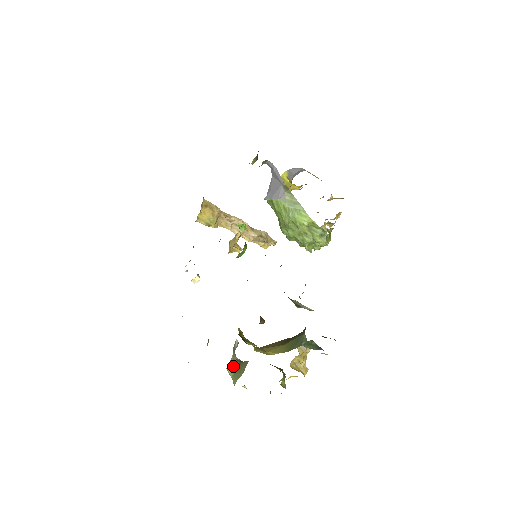
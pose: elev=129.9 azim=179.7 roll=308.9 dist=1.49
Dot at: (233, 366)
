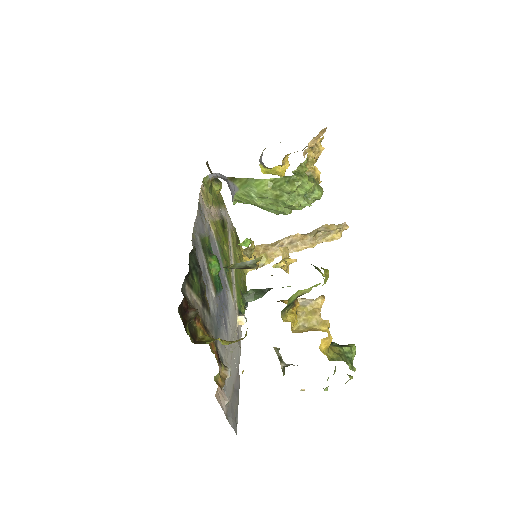
Dot at: occluded
